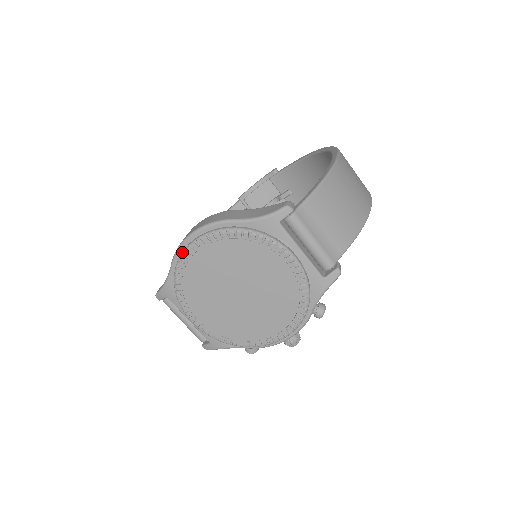
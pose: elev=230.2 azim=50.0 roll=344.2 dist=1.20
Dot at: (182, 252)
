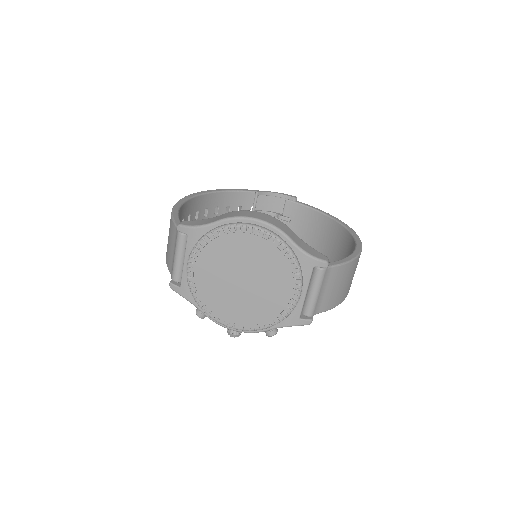
Dot at: (237, 223)
